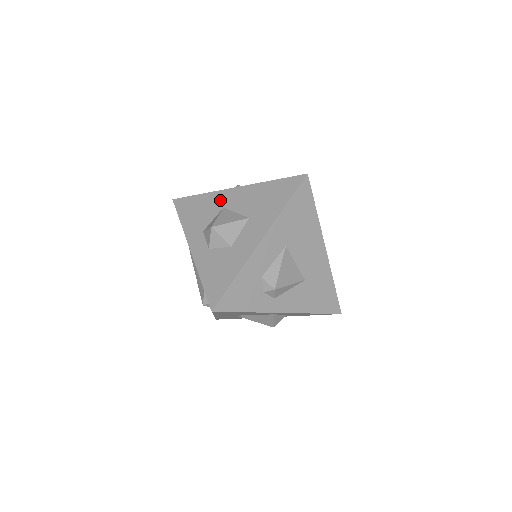
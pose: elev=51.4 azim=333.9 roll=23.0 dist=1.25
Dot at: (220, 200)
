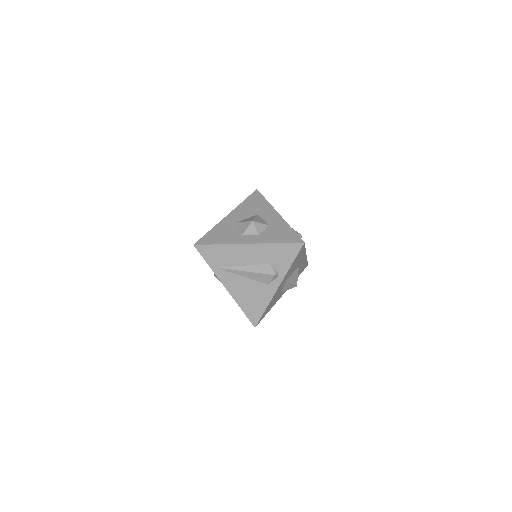
Dot at: (228, 223)
